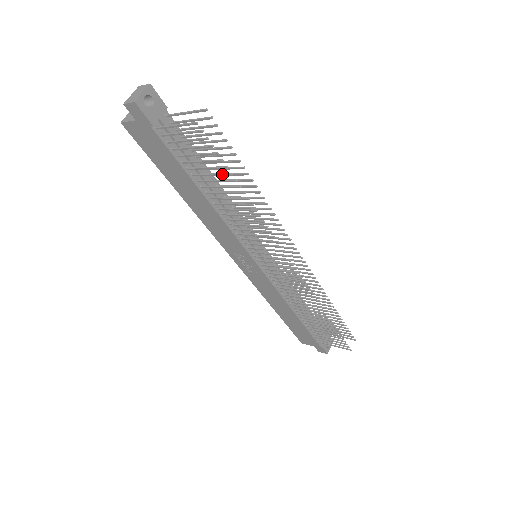
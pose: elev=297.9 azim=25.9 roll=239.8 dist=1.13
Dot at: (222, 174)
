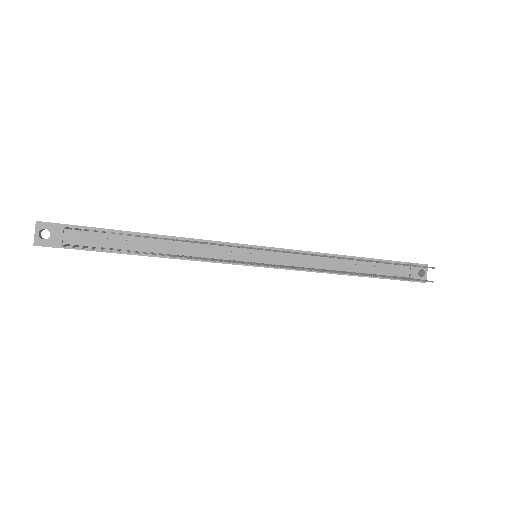
Dot at: occluded
